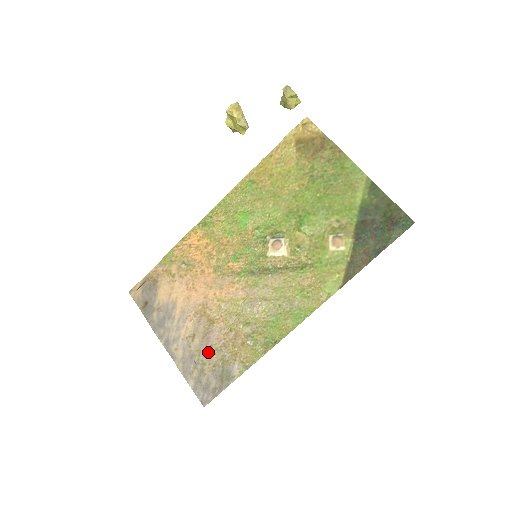
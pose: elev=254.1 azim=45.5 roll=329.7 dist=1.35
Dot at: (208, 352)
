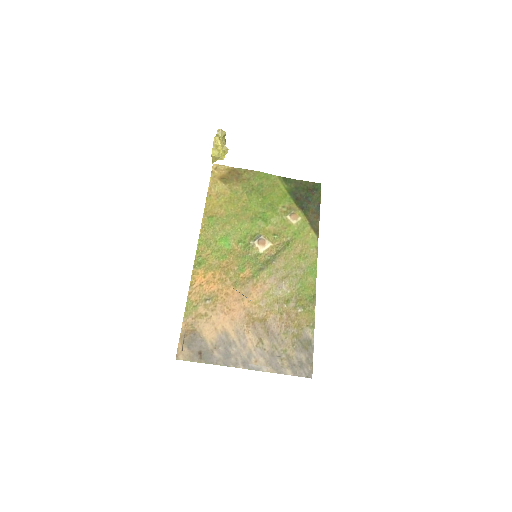
Dot at: (280, 341)
